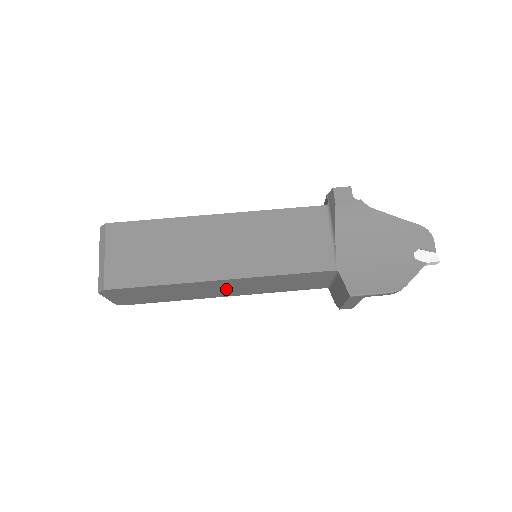
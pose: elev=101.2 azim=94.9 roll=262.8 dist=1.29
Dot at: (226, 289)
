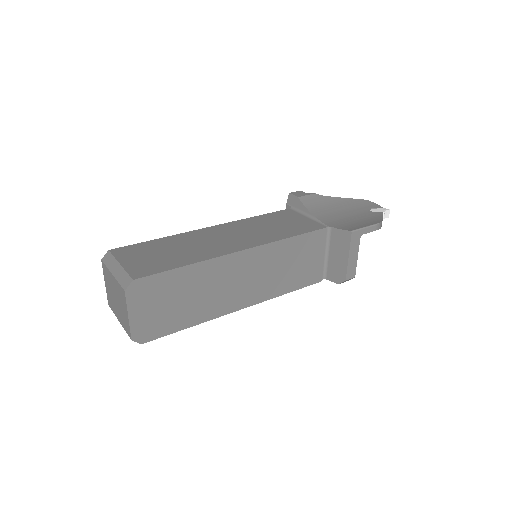
Dot at: (245, 282)
